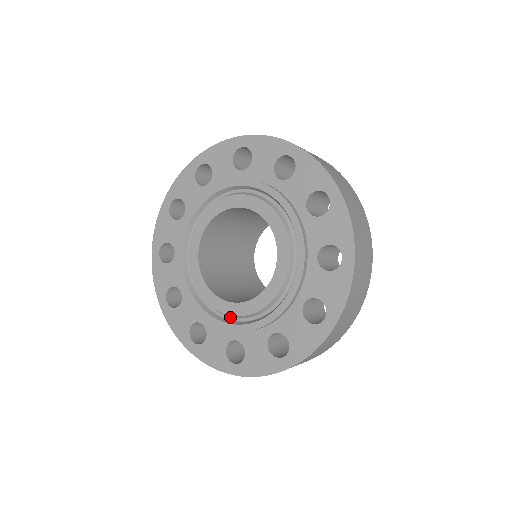
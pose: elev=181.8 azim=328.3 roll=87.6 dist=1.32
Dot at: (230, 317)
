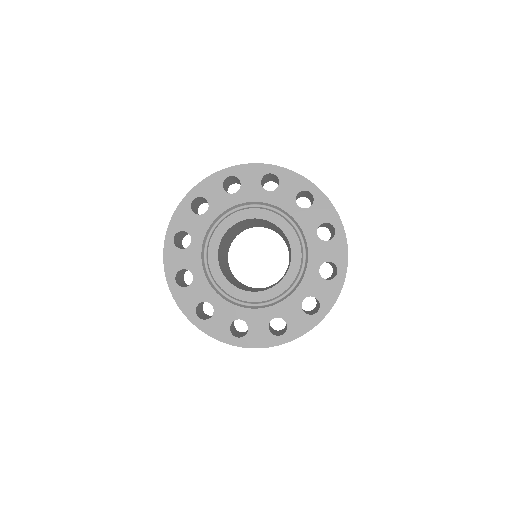
Dot at: (239, 301)
